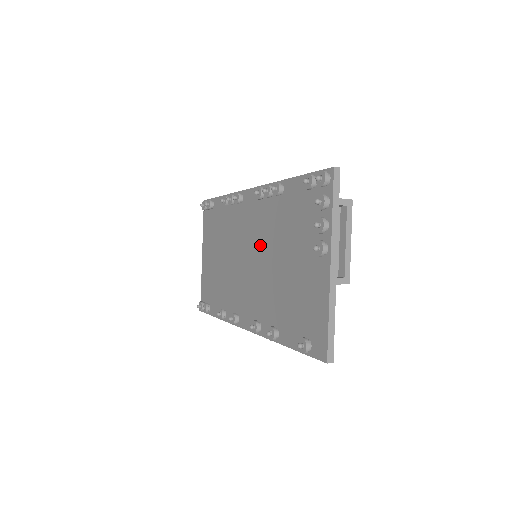
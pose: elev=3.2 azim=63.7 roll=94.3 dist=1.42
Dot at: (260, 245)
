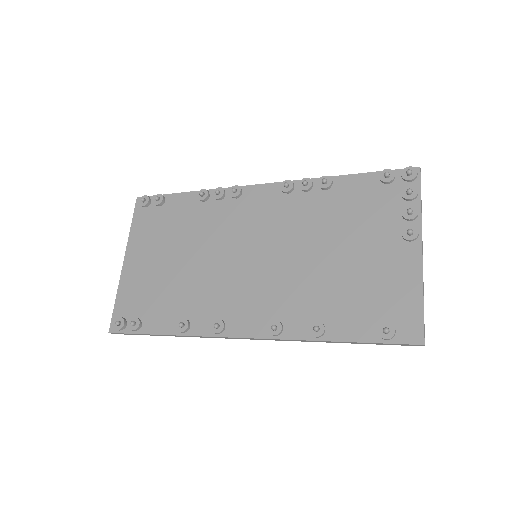
Dot at: (281, 239)
